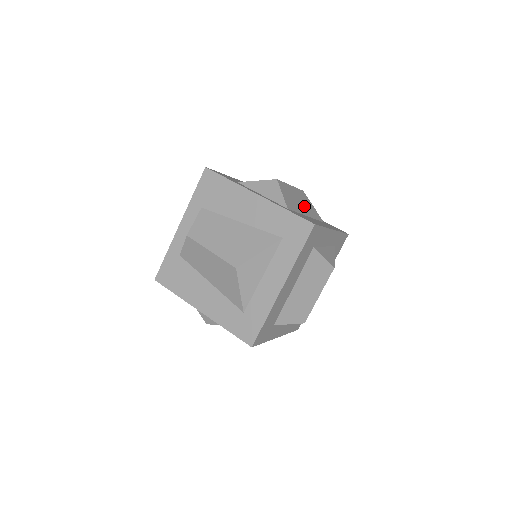
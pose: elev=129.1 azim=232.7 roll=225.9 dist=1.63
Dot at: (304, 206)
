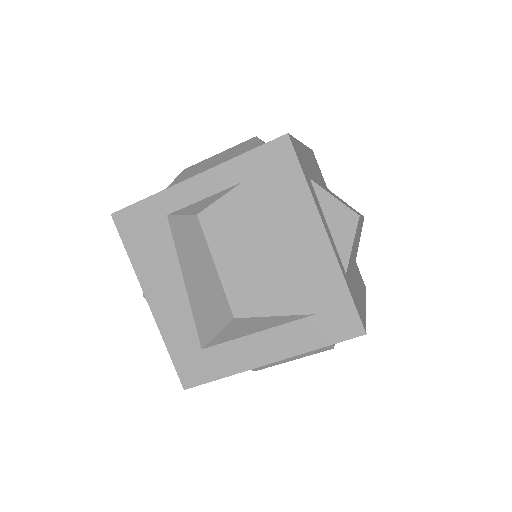
Dot at: occluded
